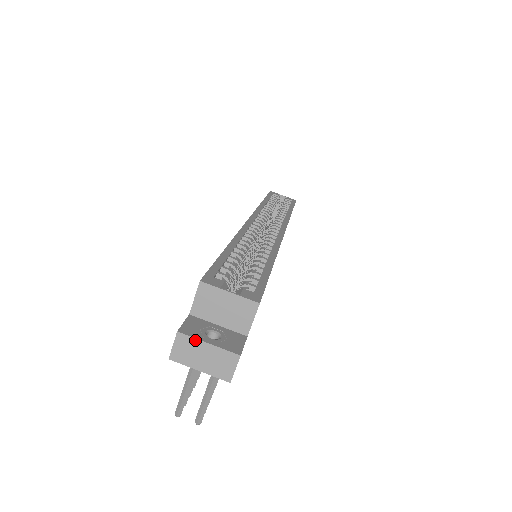
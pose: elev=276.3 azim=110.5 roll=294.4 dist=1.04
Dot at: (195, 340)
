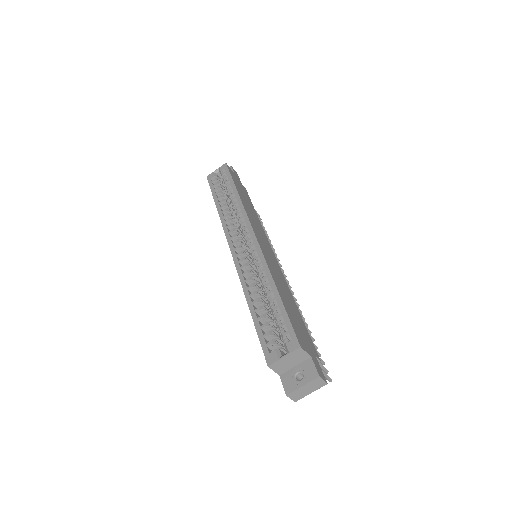
Dot at: (296, 390)
